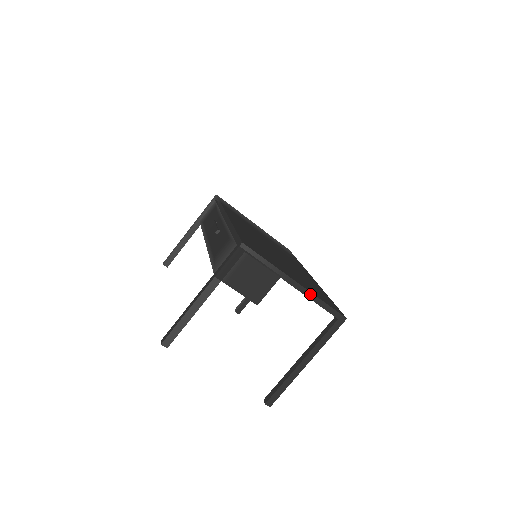
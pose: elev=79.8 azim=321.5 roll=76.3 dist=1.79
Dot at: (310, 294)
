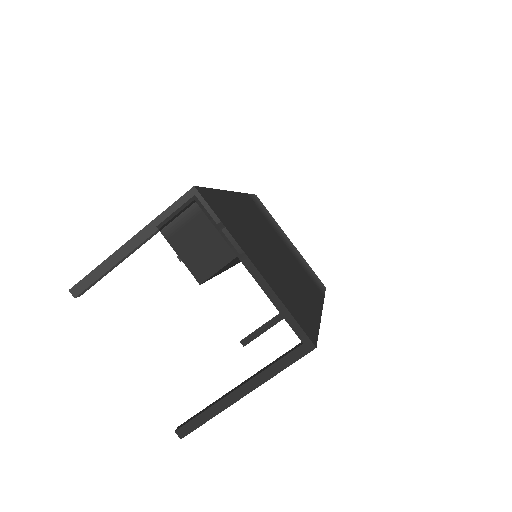
Dot at: (269, 290)
